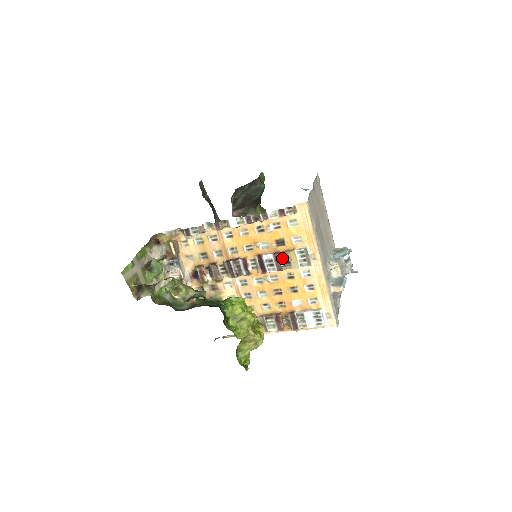
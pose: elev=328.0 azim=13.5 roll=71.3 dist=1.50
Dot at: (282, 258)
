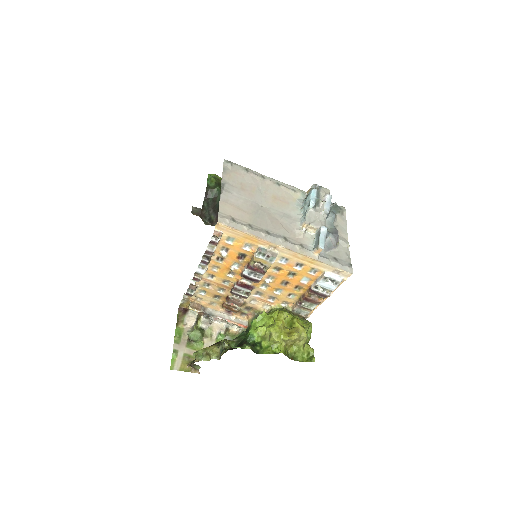
Dot at: (257, 263)
